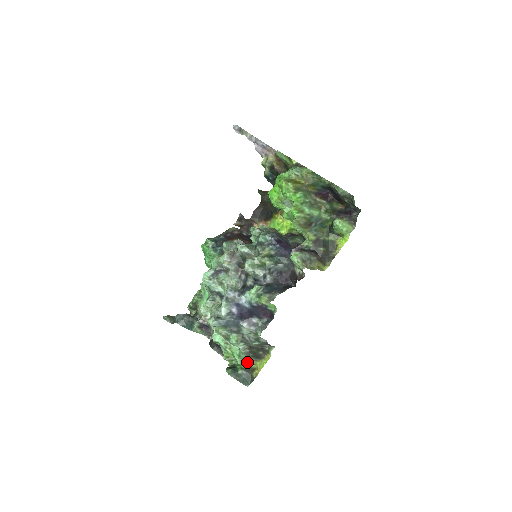
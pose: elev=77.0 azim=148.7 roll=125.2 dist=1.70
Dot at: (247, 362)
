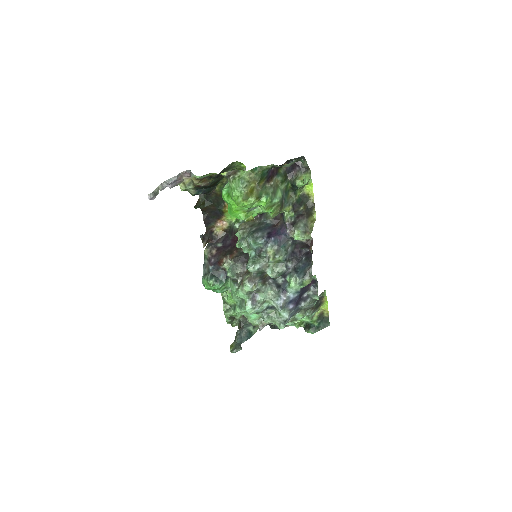
Dot at: (314, 314)
